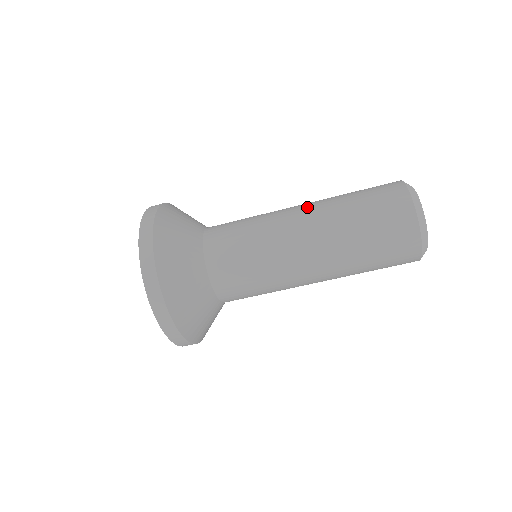
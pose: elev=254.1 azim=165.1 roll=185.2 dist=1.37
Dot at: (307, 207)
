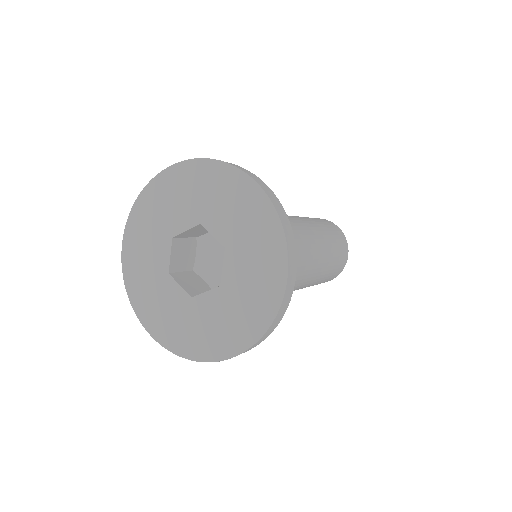
Dot at: occluded
